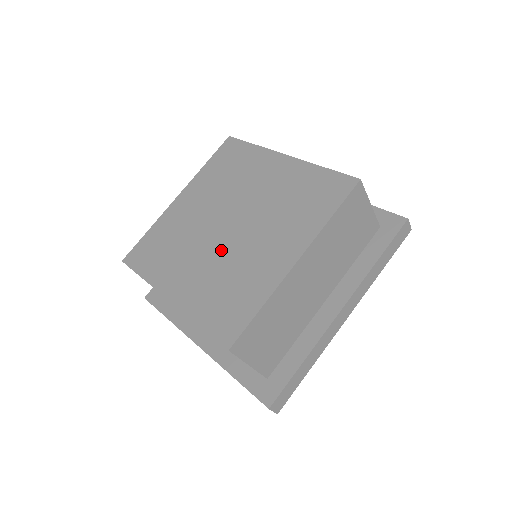
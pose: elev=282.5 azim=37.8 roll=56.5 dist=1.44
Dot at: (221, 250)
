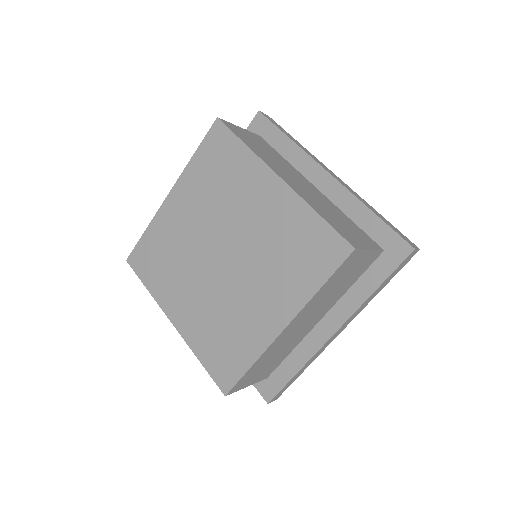
Dot at: (215, 286)
